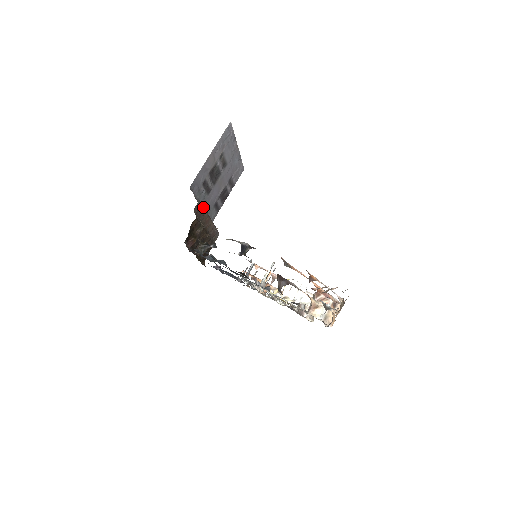
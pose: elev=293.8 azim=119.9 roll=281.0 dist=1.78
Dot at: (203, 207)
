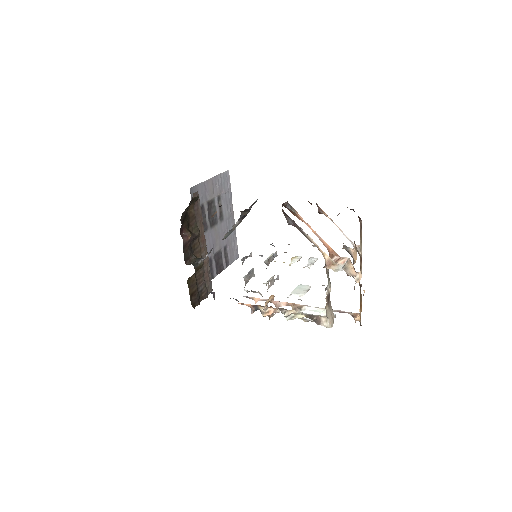
Dot at: occluded
